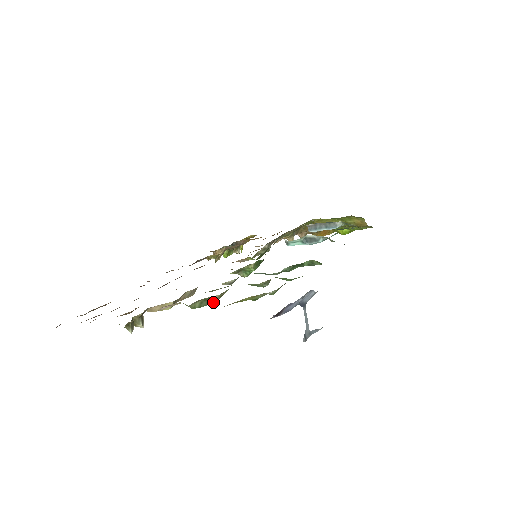
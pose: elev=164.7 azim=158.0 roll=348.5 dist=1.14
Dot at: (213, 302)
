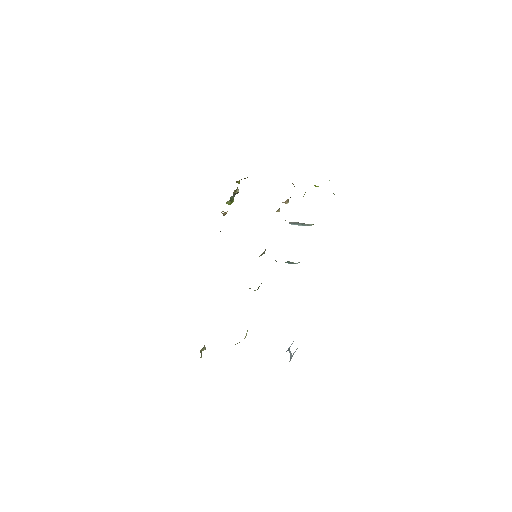
Dot at: occluded
